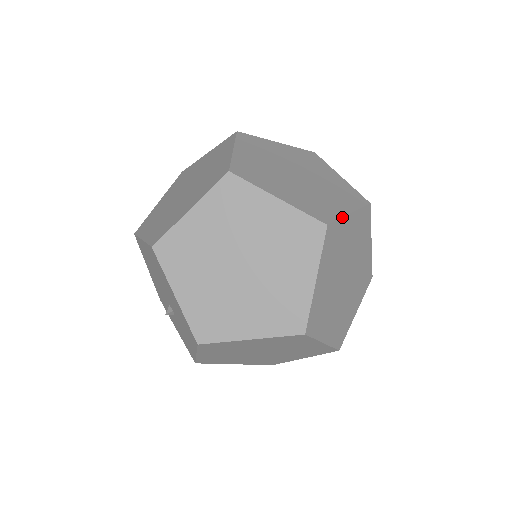
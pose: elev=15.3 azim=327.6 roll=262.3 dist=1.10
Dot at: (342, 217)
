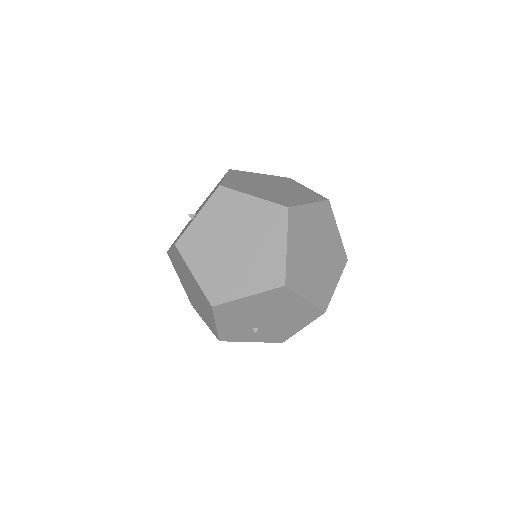
Dot at: occluded
